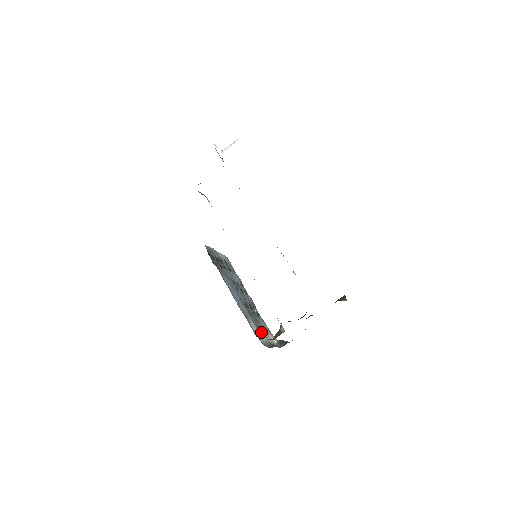
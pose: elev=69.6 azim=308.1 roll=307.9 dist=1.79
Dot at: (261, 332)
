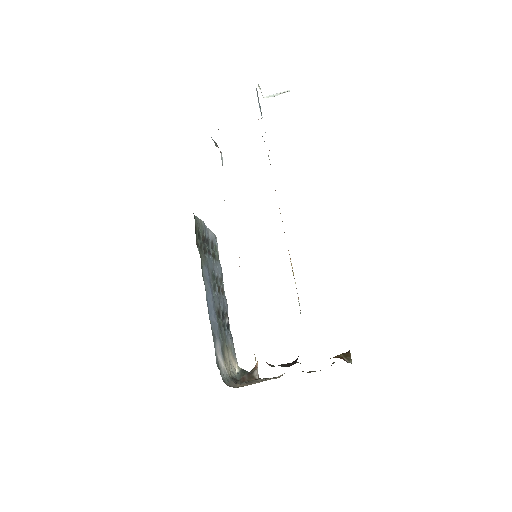
Dot at: (225, 357)
